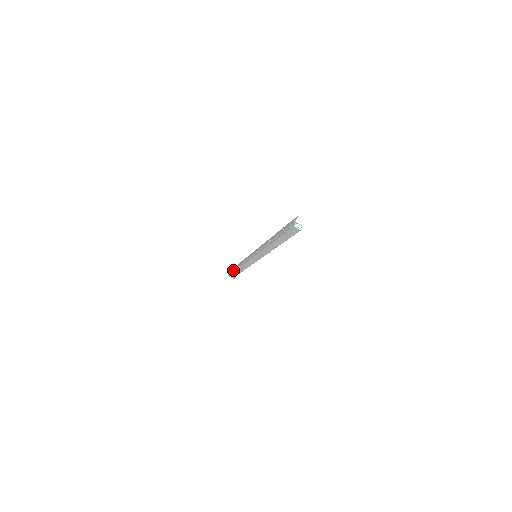
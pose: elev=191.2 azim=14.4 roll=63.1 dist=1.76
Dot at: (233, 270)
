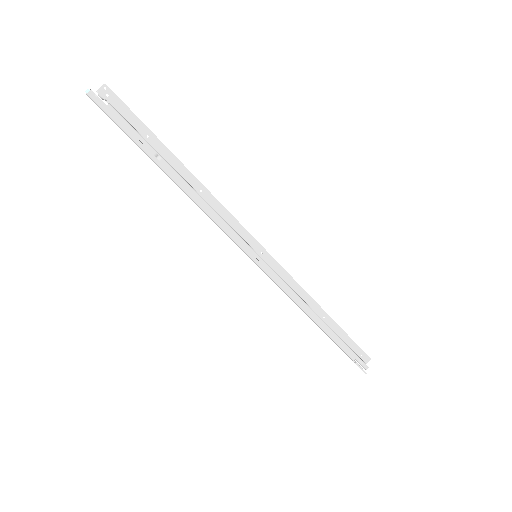
Dot at: occluded
